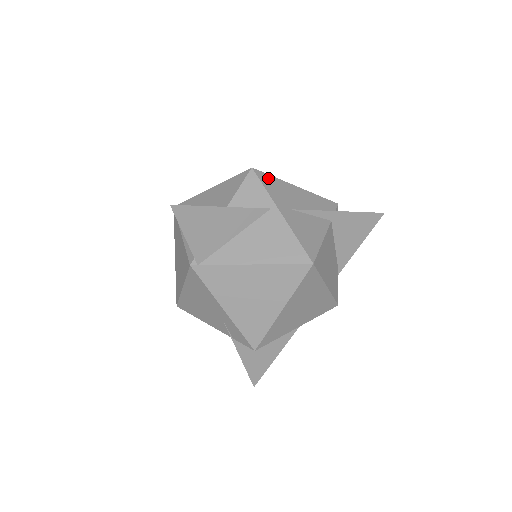
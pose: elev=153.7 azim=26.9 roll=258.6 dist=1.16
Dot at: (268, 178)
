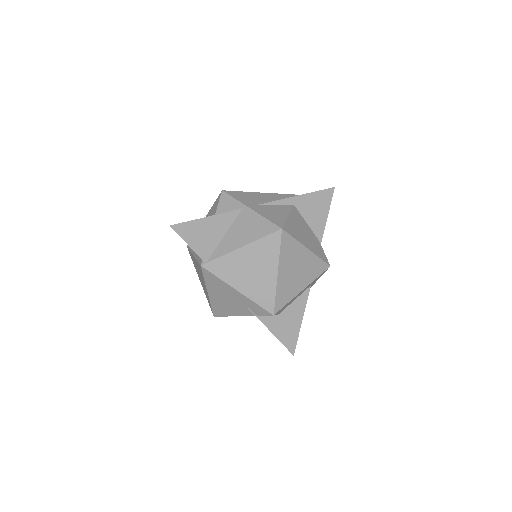
Dot at: (236, 193)
